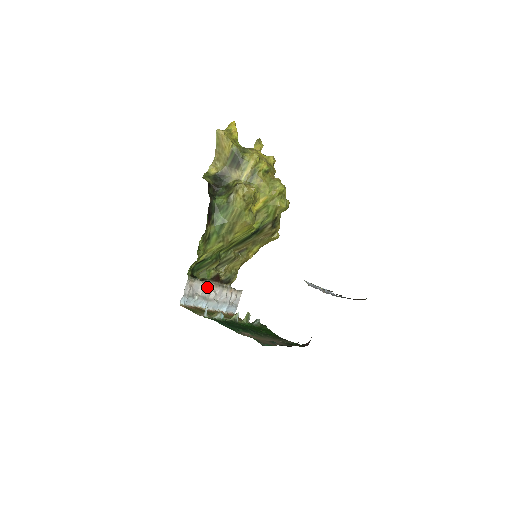
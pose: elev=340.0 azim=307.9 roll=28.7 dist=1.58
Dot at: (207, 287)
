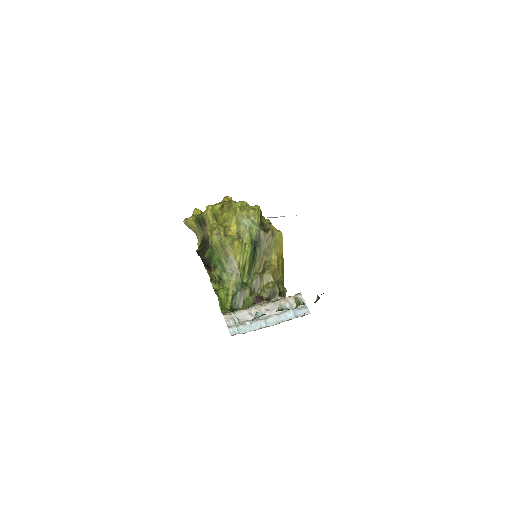
Dot at: (254, 311)
